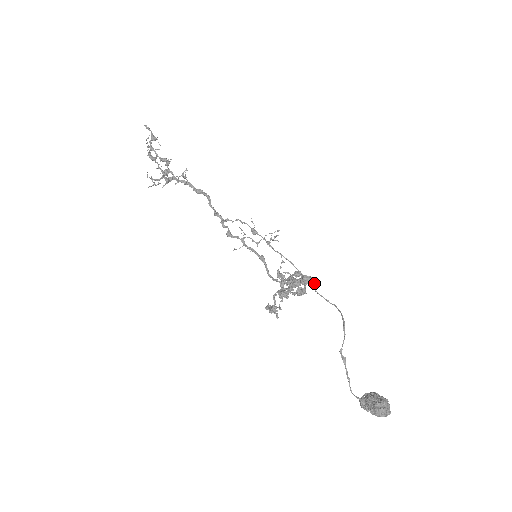
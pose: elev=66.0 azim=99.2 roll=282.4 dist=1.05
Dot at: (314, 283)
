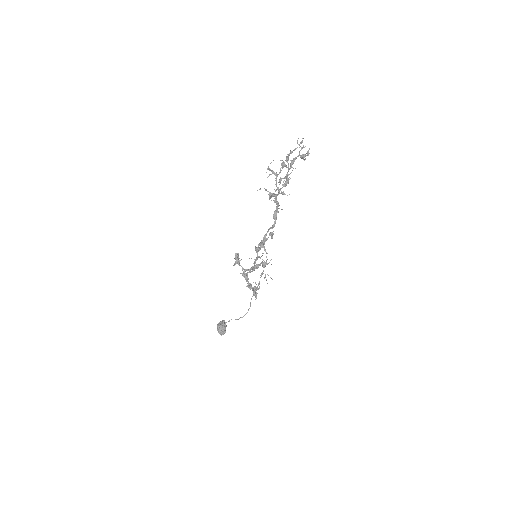
Dot at: (257, 289)
